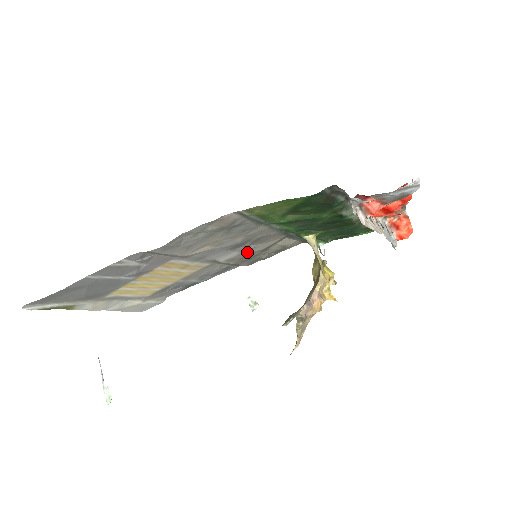
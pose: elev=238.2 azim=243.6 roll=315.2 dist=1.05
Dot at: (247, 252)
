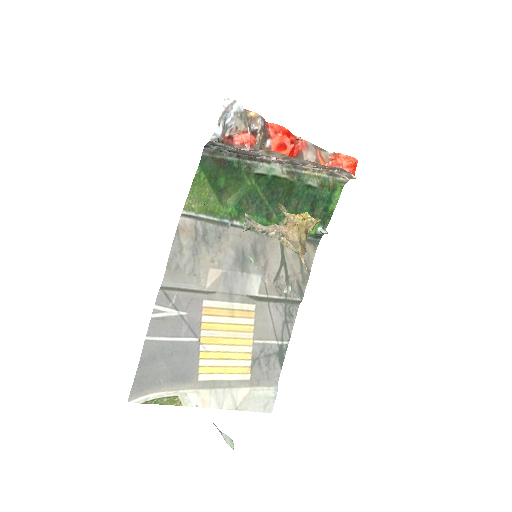
Dot at: (268, 273)
